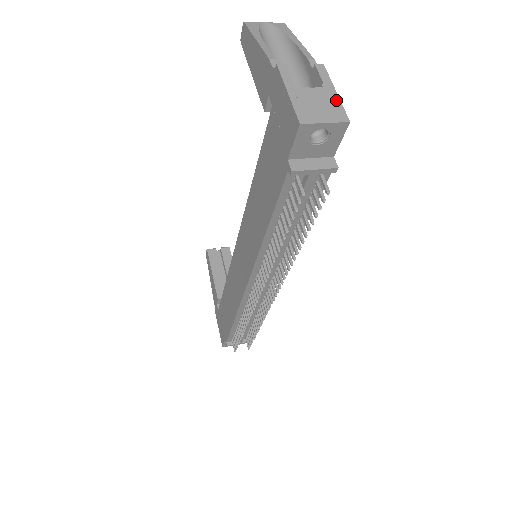
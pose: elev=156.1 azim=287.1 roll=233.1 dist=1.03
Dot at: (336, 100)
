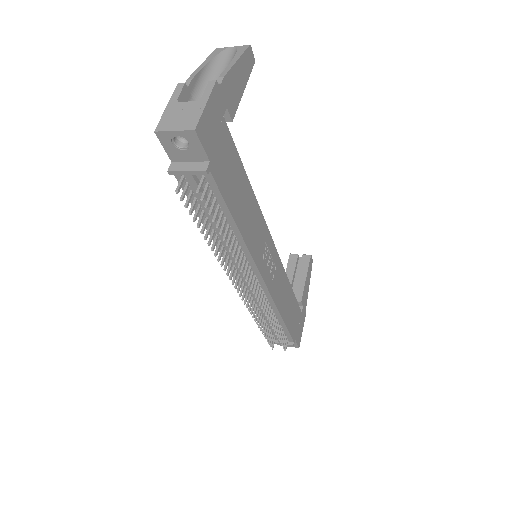
Dot at: (199, 111)
